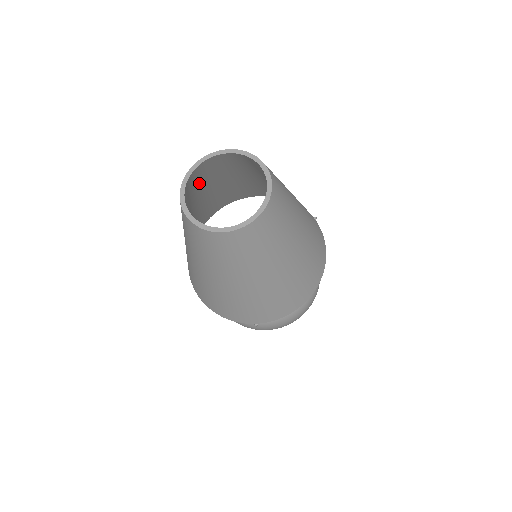
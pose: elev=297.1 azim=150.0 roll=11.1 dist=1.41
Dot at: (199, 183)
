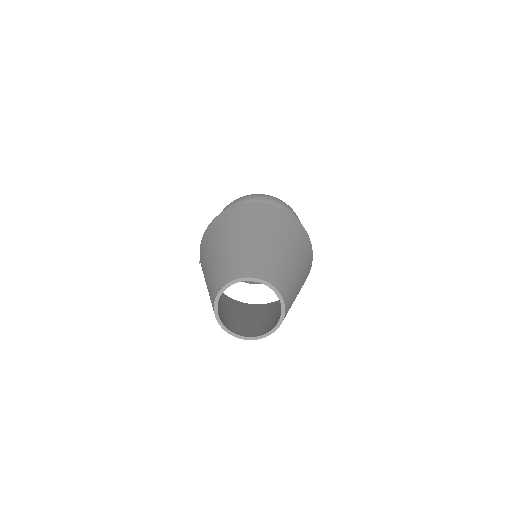
Dot at: occluded
